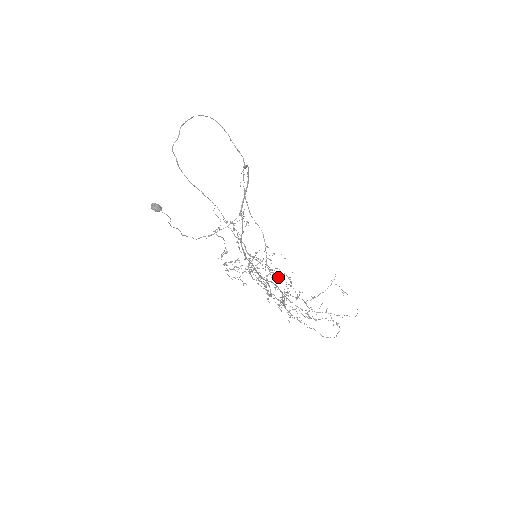
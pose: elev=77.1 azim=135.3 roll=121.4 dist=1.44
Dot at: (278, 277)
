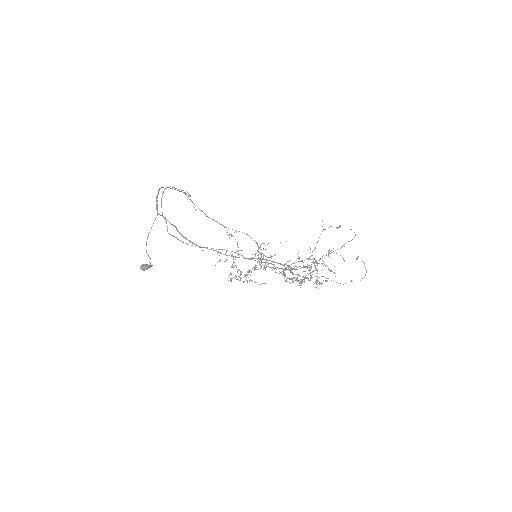
Dot at: (311, 268)
